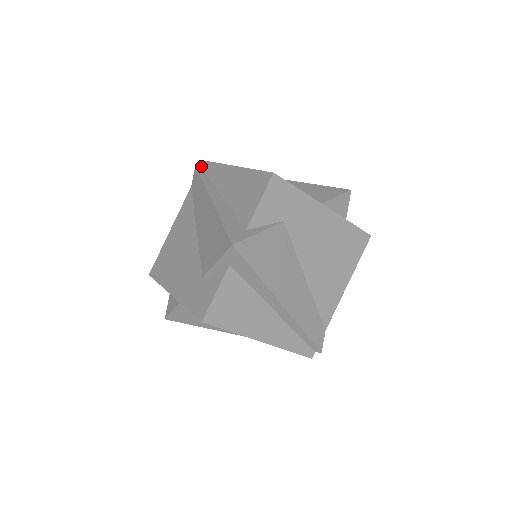
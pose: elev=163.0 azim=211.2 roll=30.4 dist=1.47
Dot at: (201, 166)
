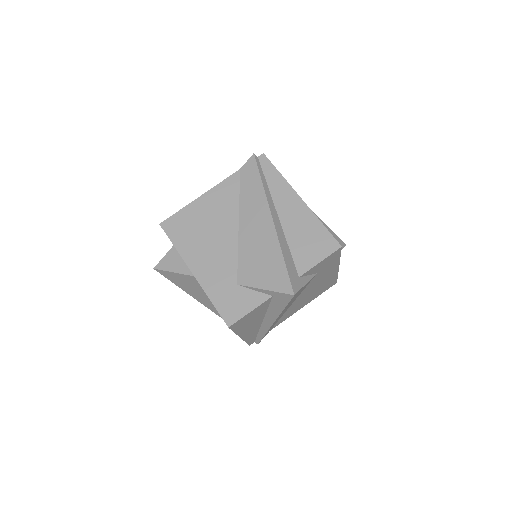
Dot at: (259, 157)
